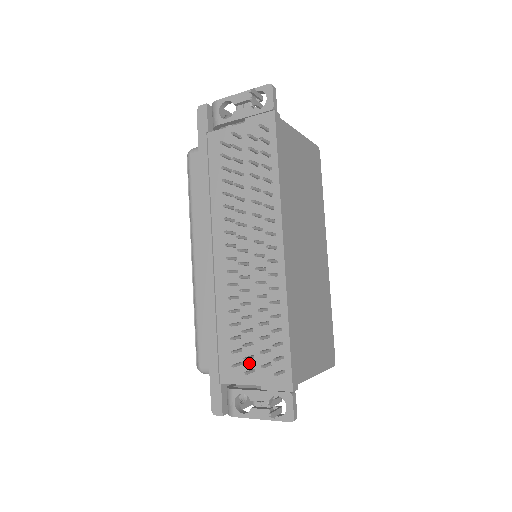
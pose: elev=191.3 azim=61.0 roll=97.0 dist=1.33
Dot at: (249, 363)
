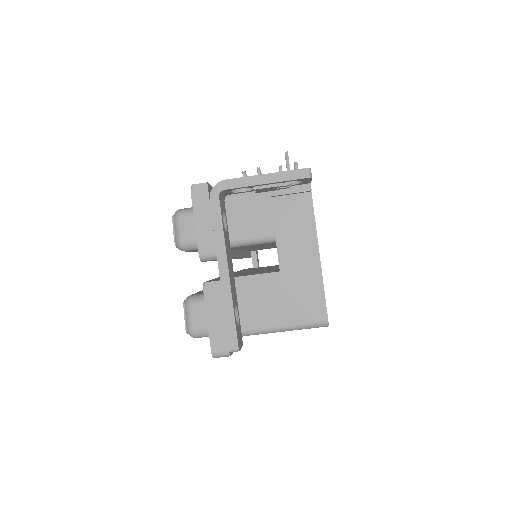
Dot at: occluded
